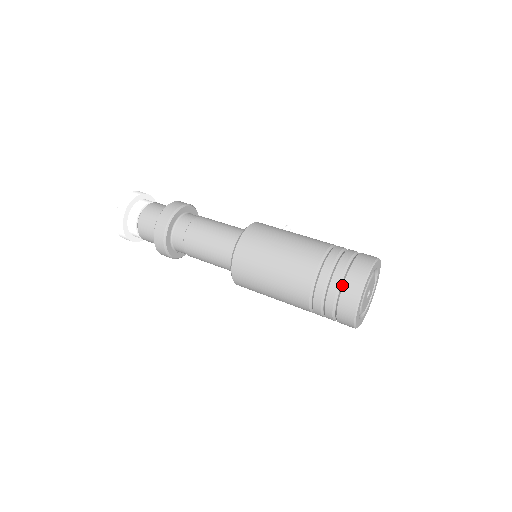
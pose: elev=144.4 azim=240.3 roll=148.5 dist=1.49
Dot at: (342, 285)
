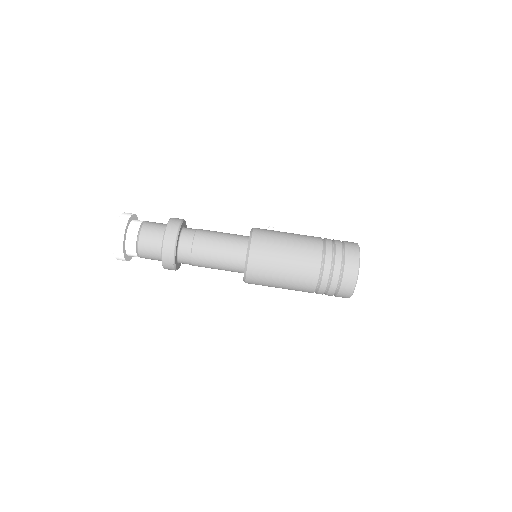
Dot at: (343, 269)
